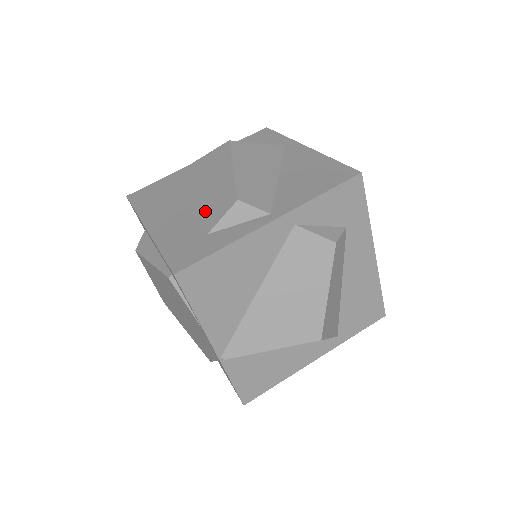
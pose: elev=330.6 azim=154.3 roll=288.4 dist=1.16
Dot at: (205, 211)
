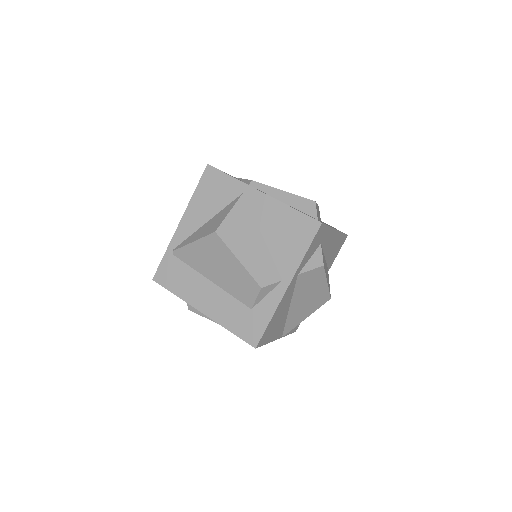
Dot at: (236, 291)
